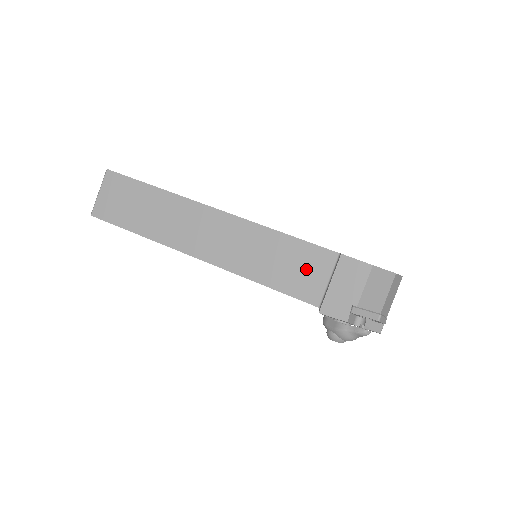
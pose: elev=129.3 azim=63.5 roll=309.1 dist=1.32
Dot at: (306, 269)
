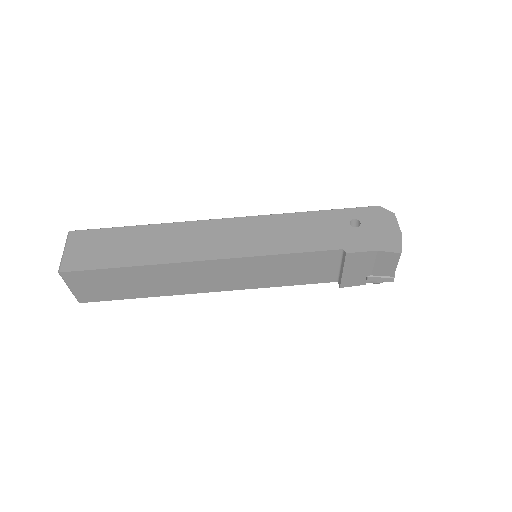
Dot at: (316, 267)
